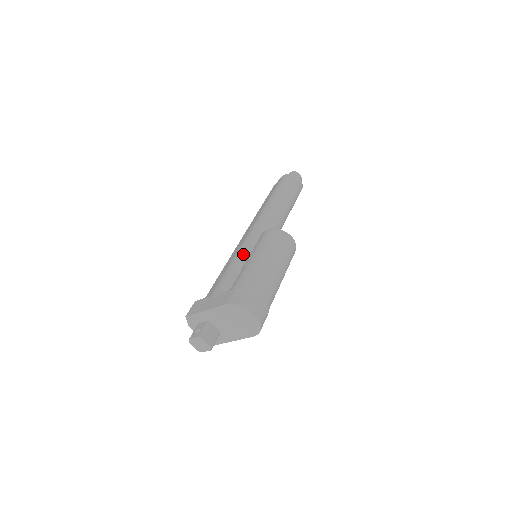
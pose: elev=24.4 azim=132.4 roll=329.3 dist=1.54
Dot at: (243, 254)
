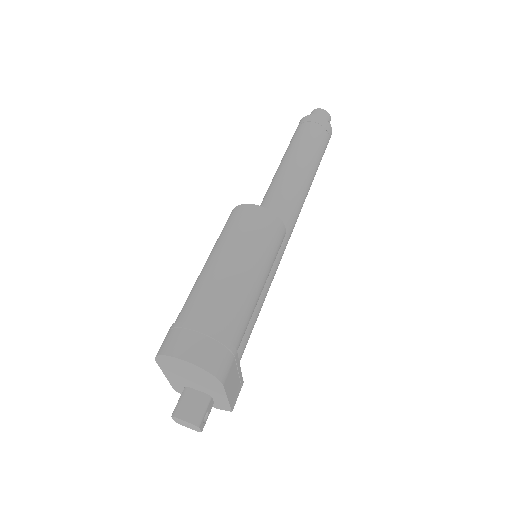
Dot at: occluded
